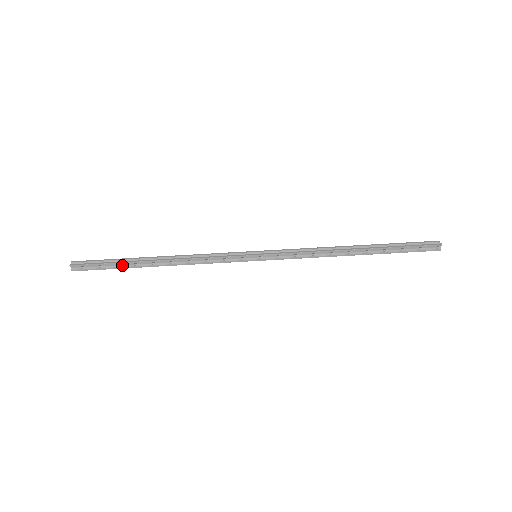
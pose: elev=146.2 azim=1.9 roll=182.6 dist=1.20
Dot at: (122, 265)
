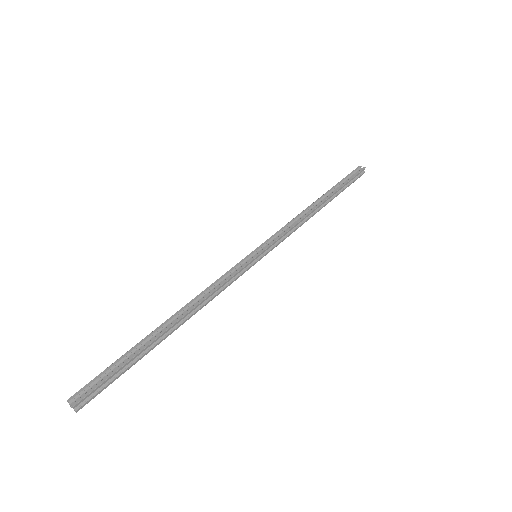
Dot at: (136, 357)
